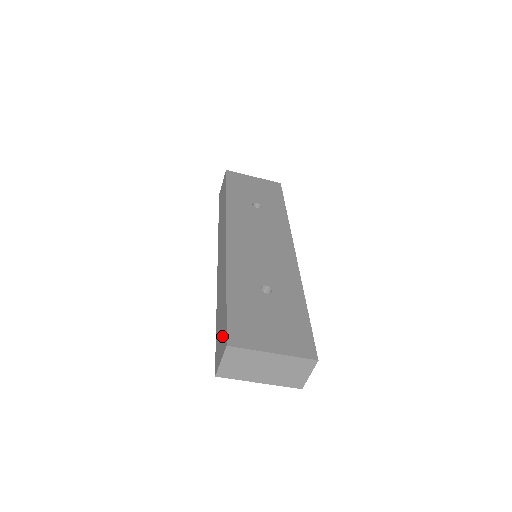
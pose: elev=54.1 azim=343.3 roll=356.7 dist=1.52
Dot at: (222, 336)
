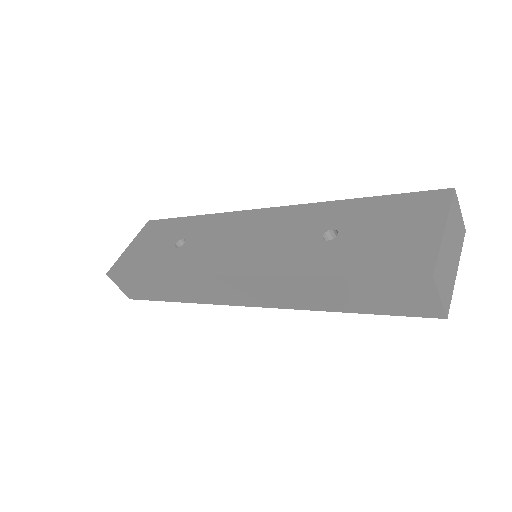
Dot at: (399, 292)
